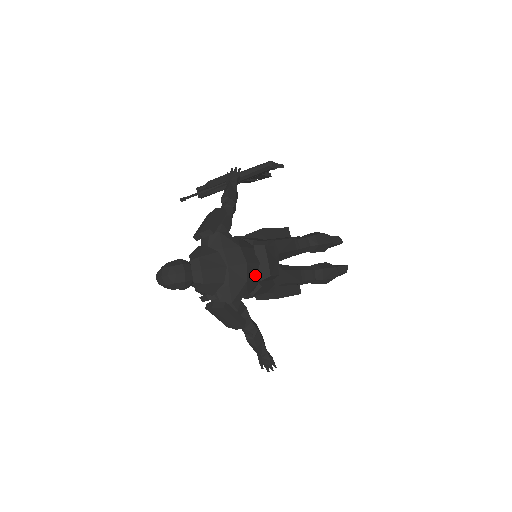
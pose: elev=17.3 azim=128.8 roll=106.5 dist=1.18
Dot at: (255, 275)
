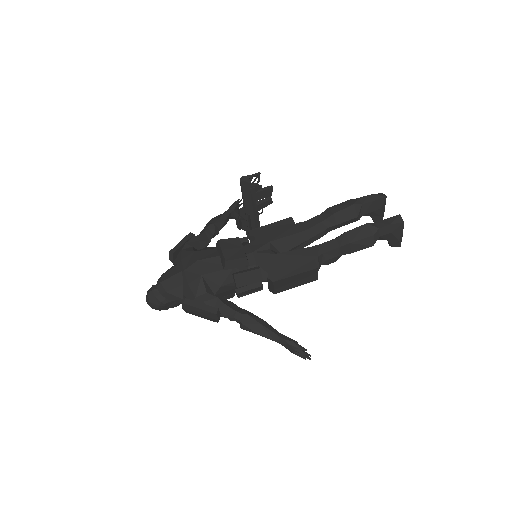
Dot at: (217, 267)
